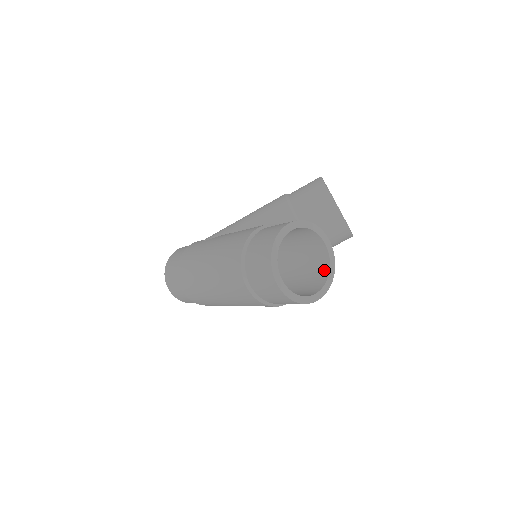
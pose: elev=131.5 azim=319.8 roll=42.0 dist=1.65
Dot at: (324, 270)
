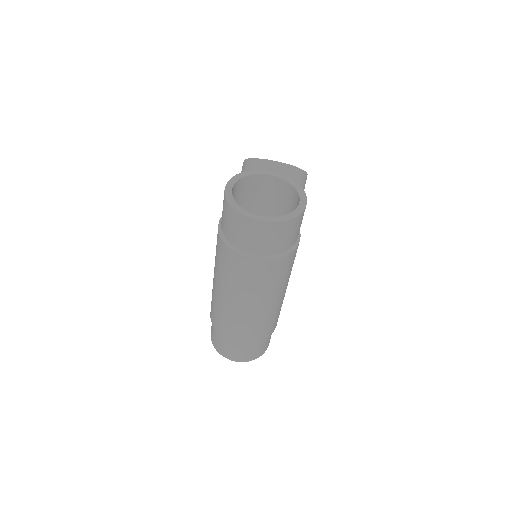
Dot at: (292, 193)
